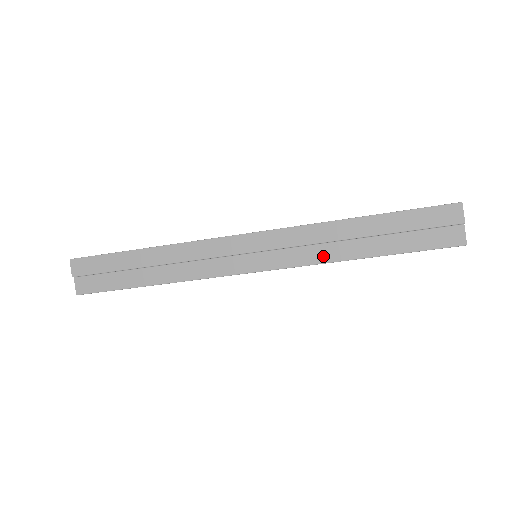
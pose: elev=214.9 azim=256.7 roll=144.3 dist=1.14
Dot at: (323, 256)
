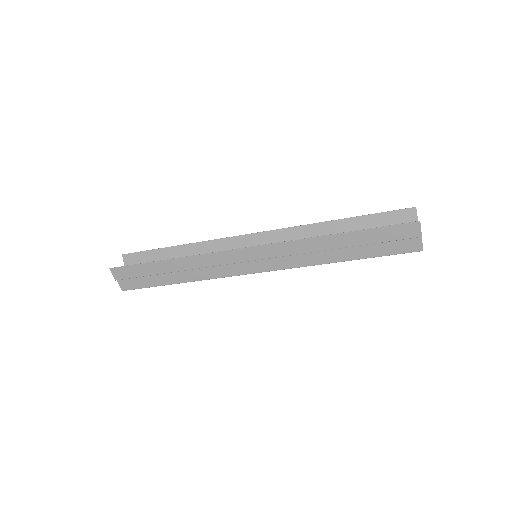
Dot at: (309, 261)
